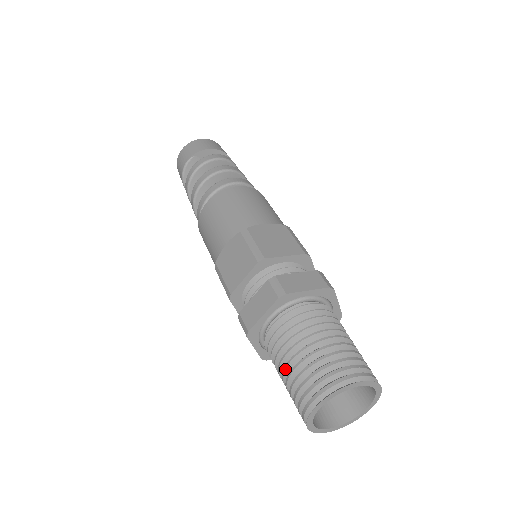
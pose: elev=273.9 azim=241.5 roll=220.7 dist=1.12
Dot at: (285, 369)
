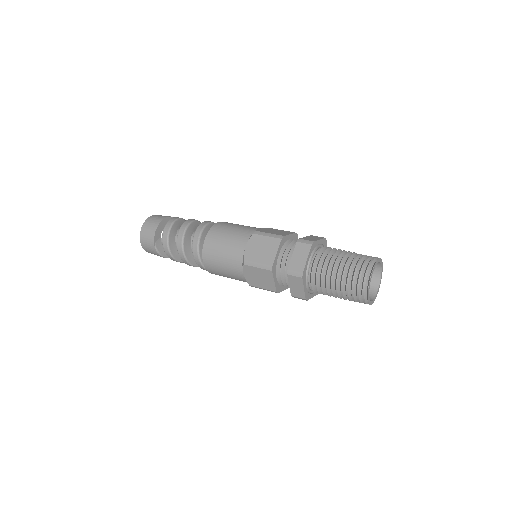
Dot at: (338, 297)
